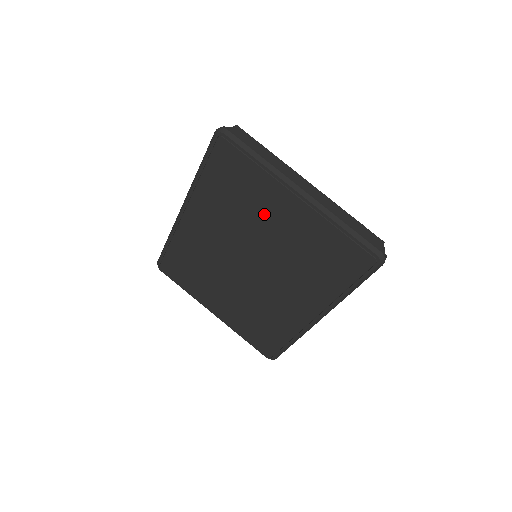
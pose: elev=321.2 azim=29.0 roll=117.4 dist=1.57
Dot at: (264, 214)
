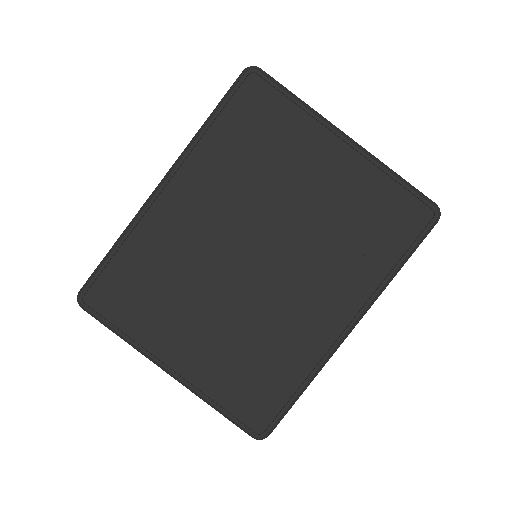
Dot at: (295, 171)
